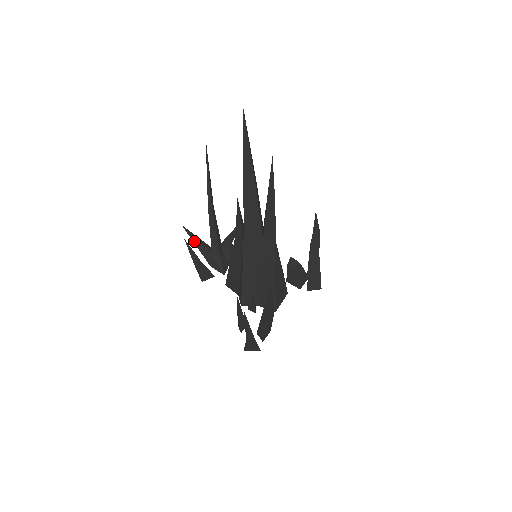
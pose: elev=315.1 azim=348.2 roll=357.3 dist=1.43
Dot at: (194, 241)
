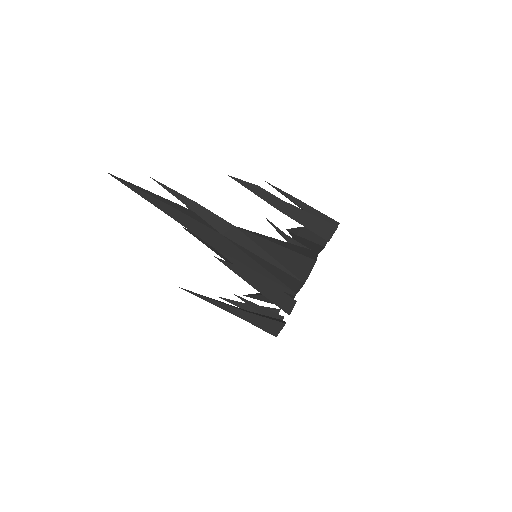
Dot at: (257, 298)
